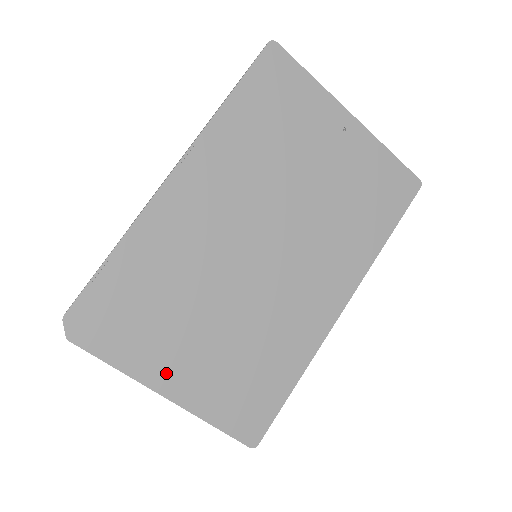
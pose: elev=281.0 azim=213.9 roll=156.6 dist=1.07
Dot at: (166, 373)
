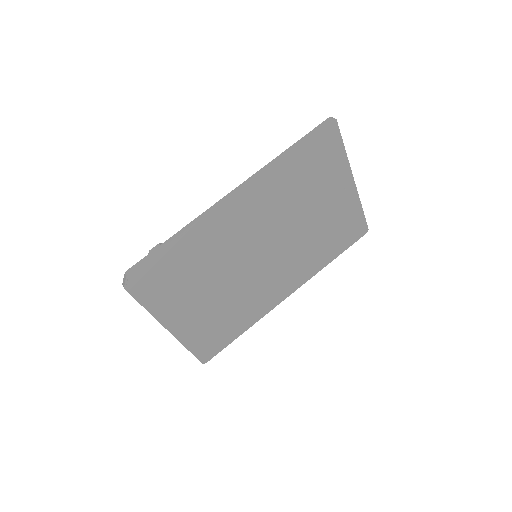
Dot at: (175, 317)
